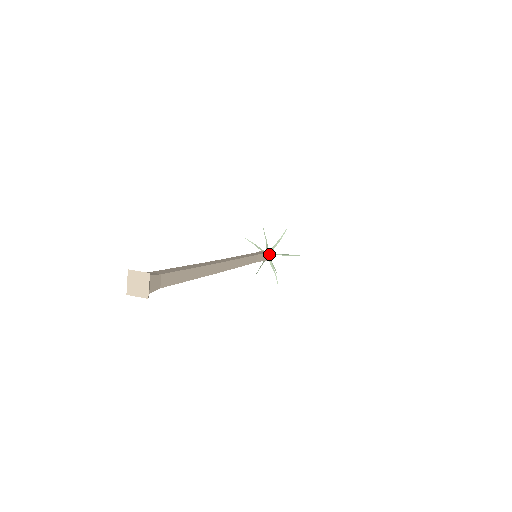
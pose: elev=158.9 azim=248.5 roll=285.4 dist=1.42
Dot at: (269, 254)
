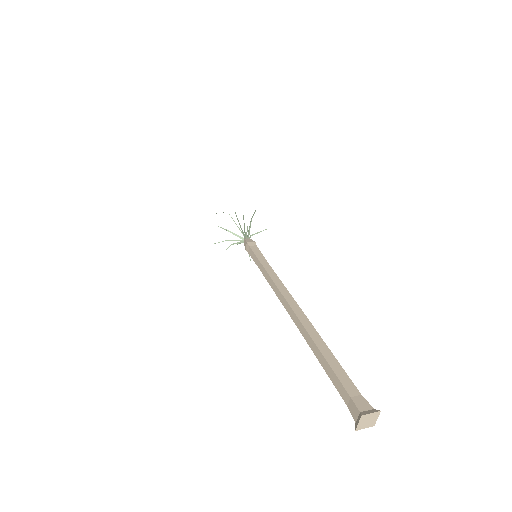
Dot at: occluded
